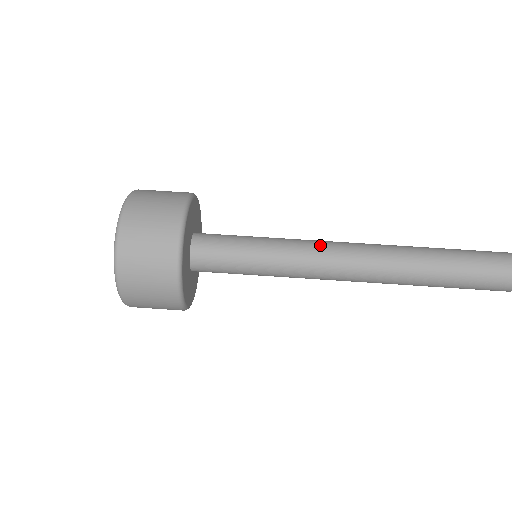
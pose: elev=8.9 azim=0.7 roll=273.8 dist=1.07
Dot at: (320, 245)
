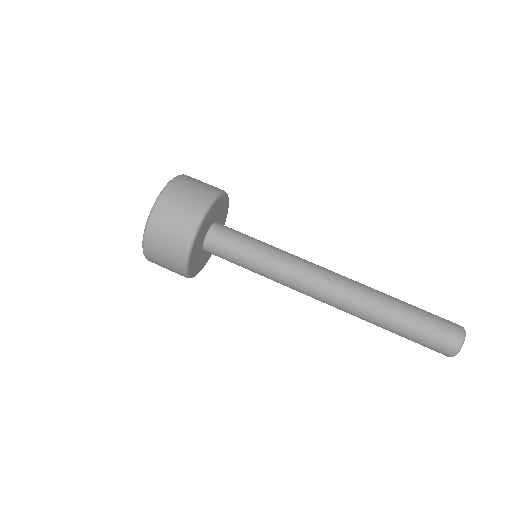
Dot at: occluded
